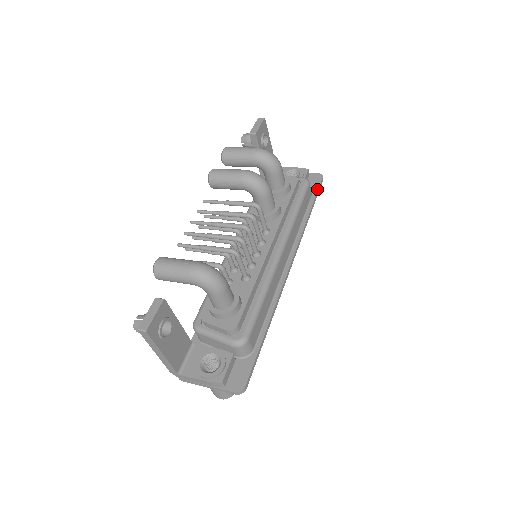
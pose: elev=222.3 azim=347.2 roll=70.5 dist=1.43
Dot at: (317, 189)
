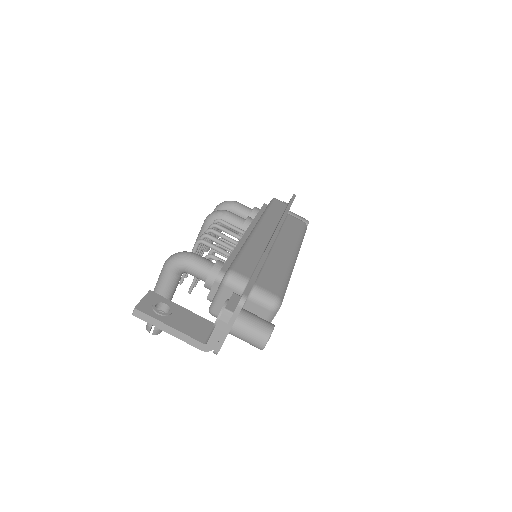
Dot at: (290, 200)
